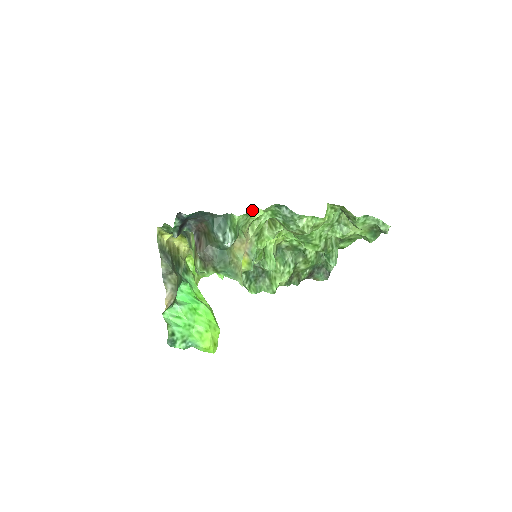
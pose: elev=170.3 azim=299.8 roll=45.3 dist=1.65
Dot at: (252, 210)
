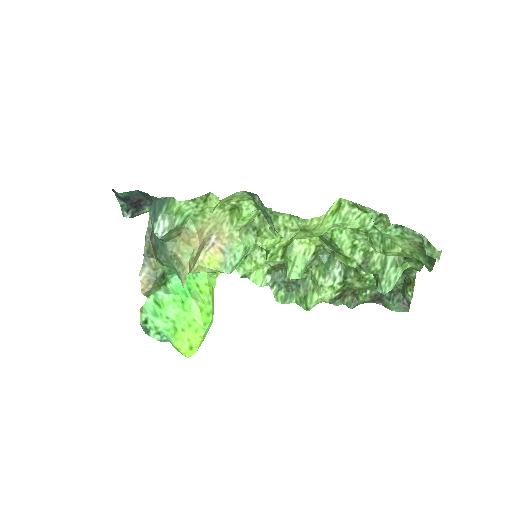
Dot at: (206, 196)
